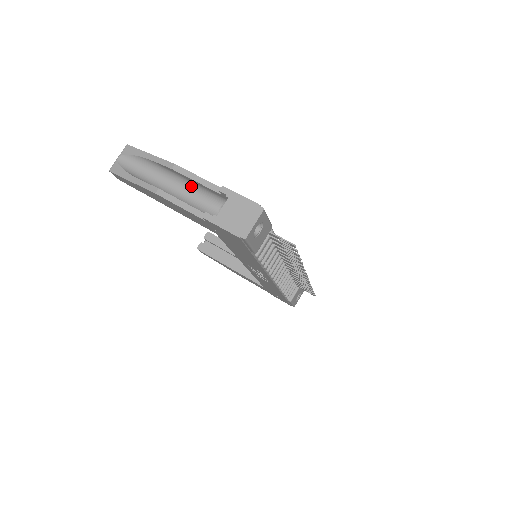
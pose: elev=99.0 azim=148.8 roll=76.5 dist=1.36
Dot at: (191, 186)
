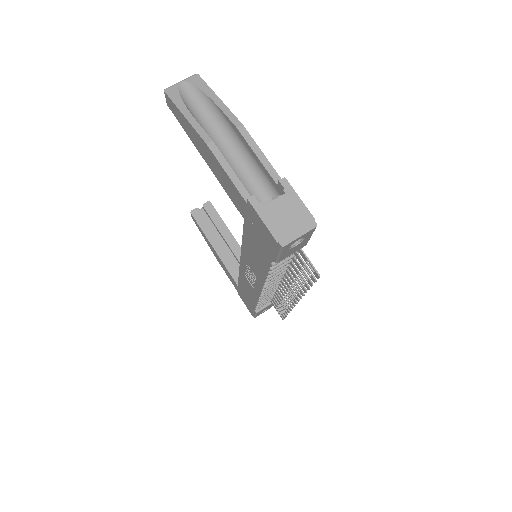
Dot at: (246, 157)
